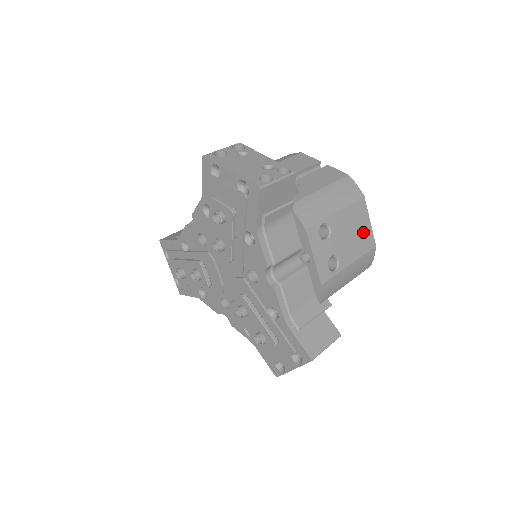
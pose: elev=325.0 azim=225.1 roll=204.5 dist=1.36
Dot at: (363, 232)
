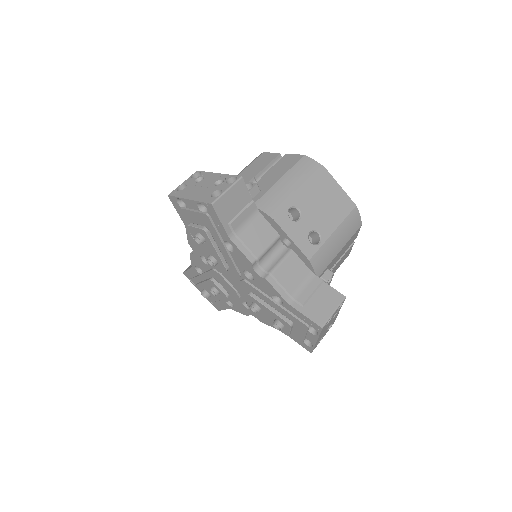
Dot at: (336, 199)
